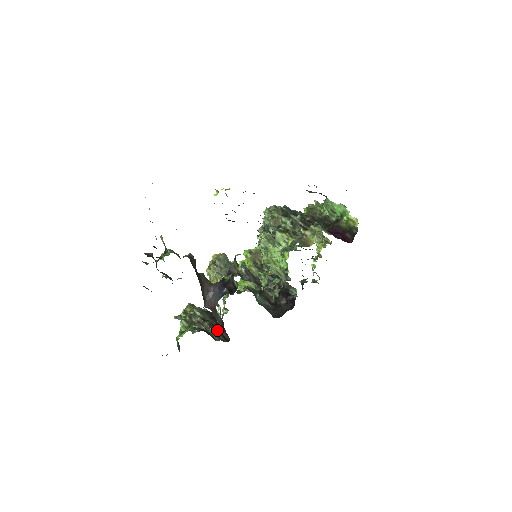
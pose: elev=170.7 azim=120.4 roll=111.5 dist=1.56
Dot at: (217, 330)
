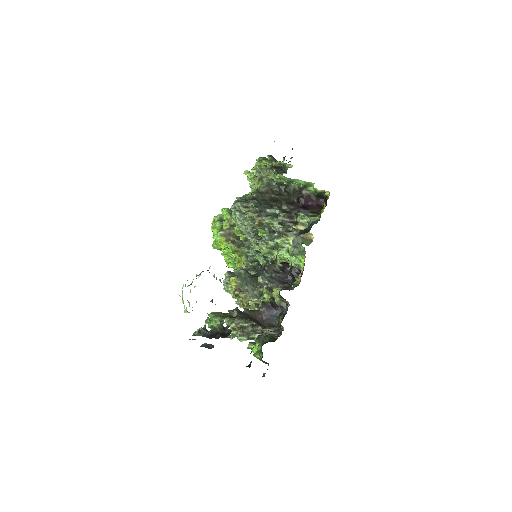
Dot at: (269, 326)
